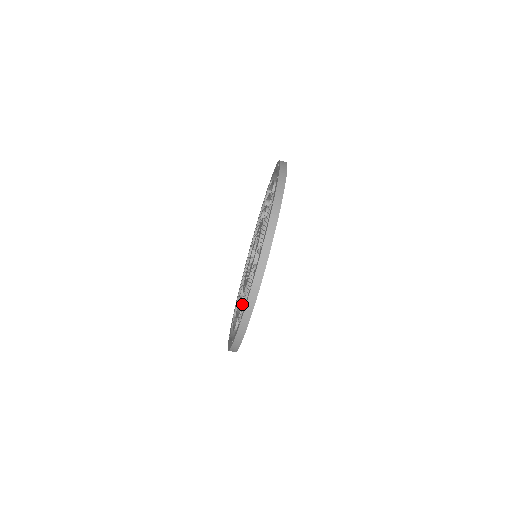
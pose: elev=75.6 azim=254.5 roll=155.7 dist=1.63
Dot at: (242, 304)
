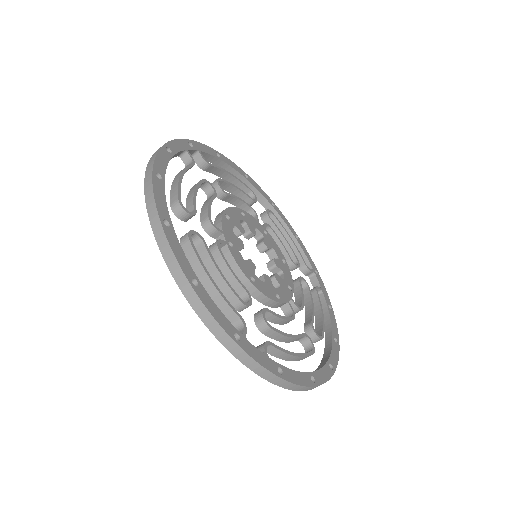
Dot at: occluded
